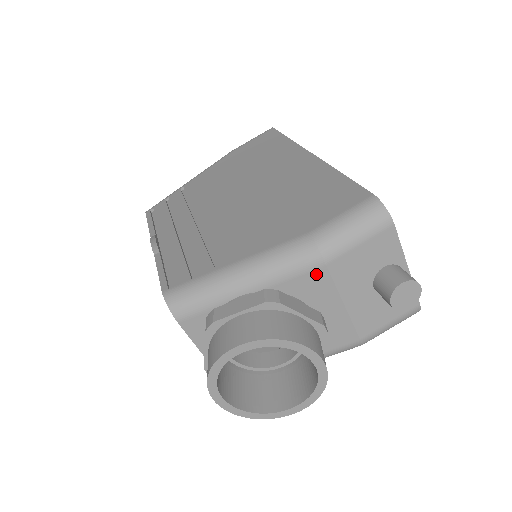
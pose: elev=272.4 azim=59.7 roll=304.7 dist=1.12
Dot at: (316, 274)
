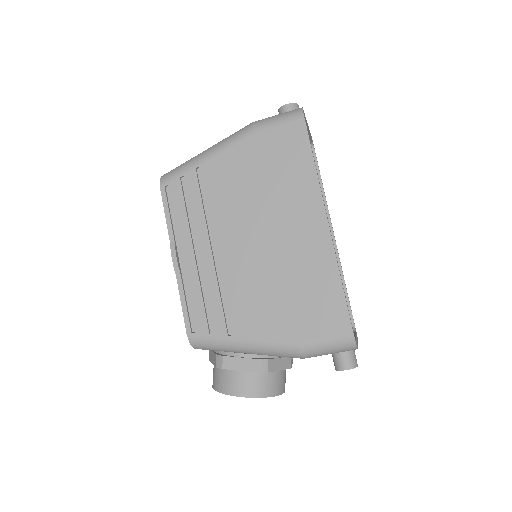
Dot at: occluded
